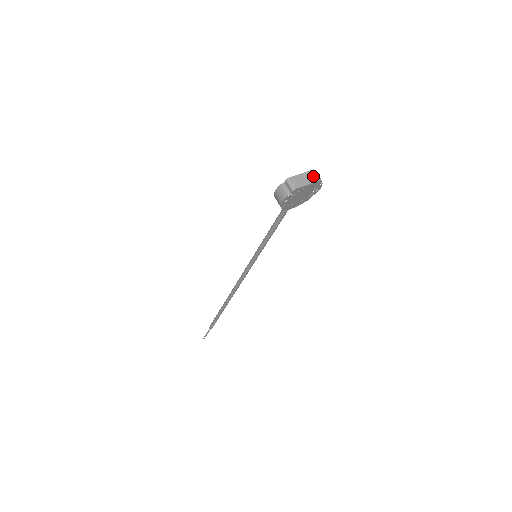
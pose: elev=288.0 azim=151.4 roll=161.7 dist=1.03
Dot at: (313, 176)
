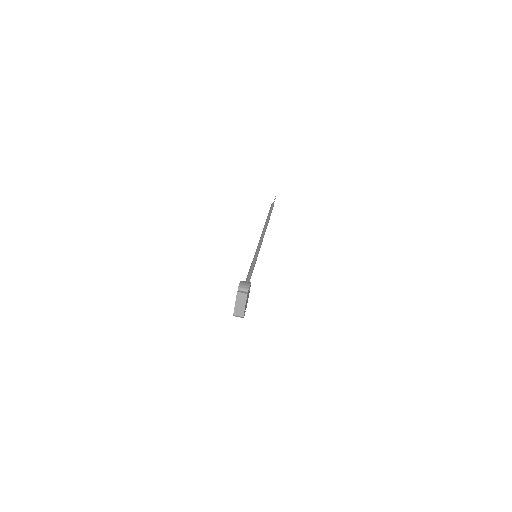
Dot at: (241, 299)
